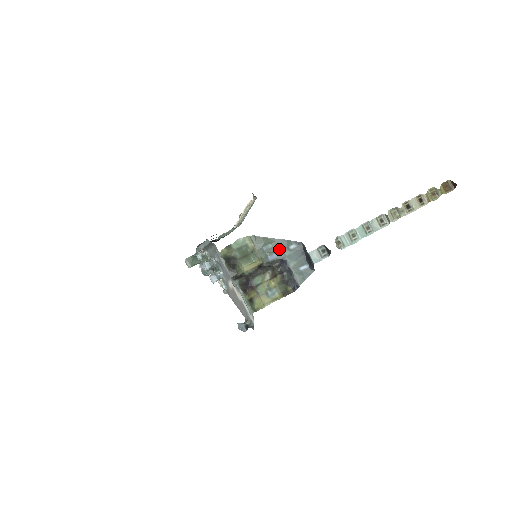
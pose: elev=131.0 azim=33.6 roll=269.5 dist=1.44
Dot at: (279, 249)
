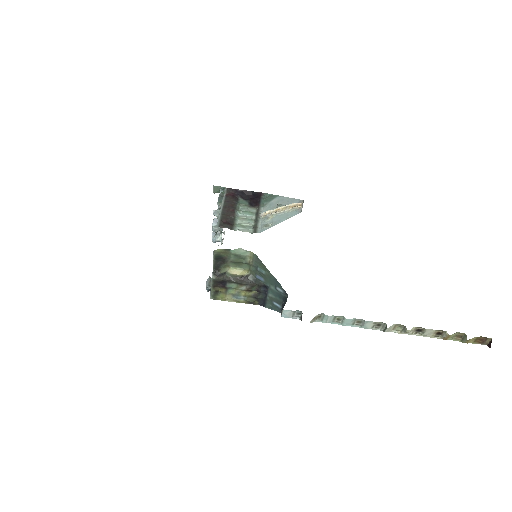
Dot at: (269, 280)
